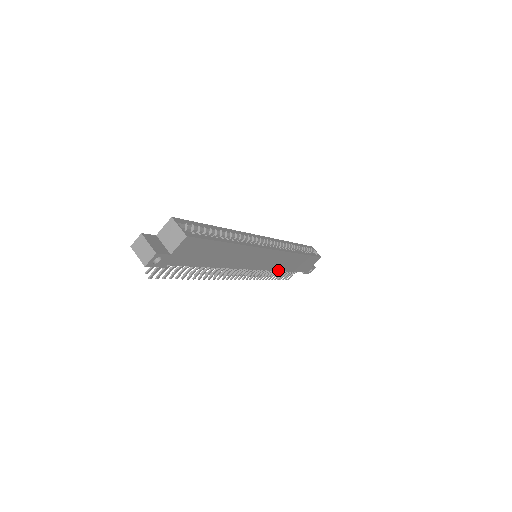
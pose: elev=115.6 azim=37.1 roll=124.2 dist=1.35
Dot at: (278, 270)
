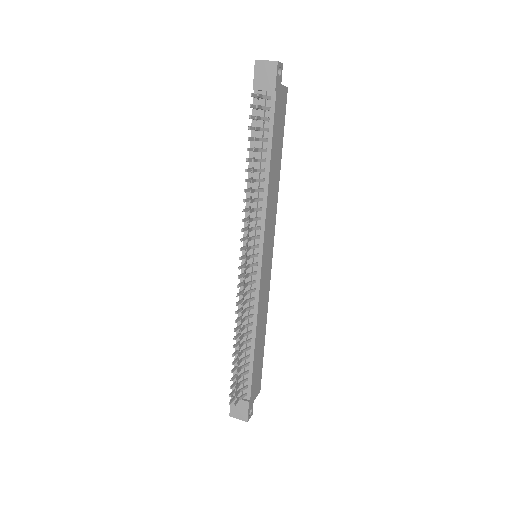
Dot at: (257, 319)
